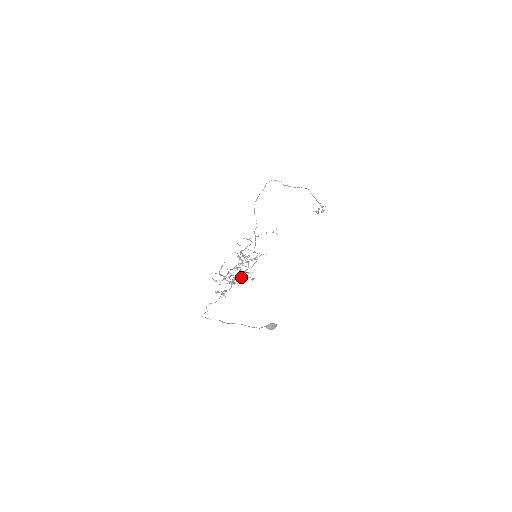
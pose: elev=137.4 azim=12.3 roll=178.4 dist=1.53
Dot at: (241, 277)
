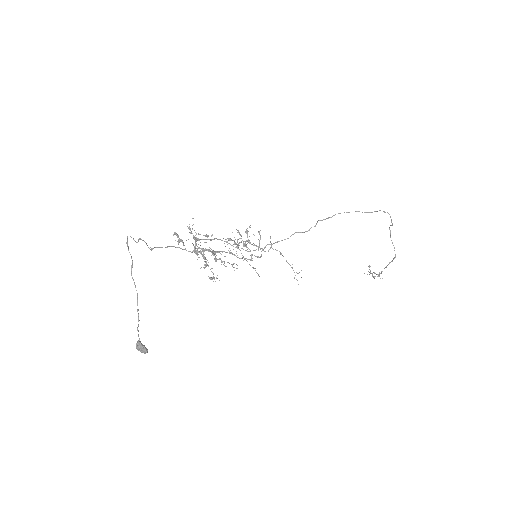
Dot at: (206, 265)
